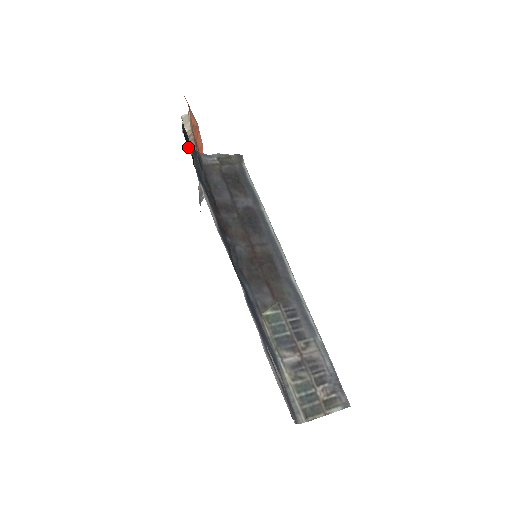
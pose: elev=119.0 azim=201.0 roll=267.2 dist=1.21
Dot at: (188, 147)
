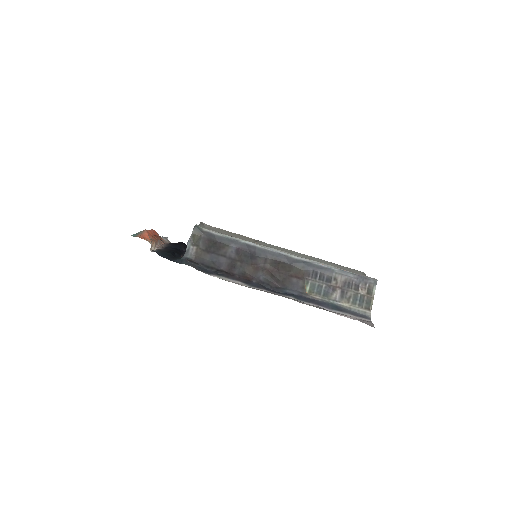
Dot at: occluded
